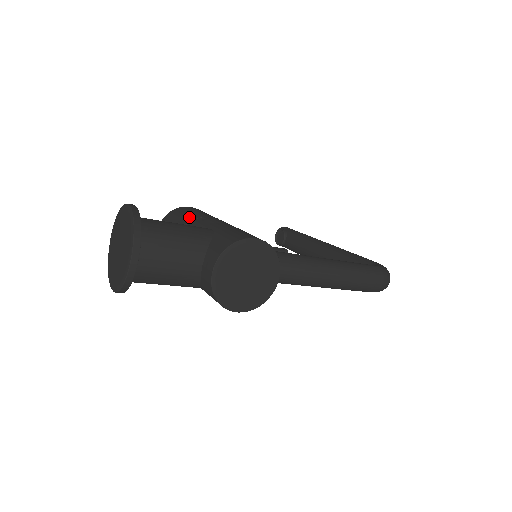
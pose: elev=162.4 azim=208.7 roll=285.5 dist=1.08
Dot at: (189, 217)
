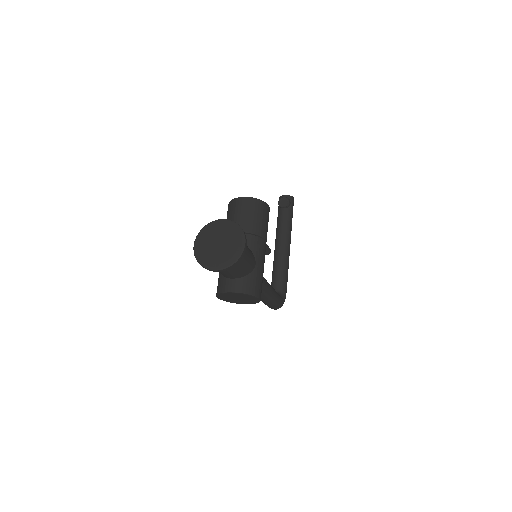
Dot at: (259, 228)
